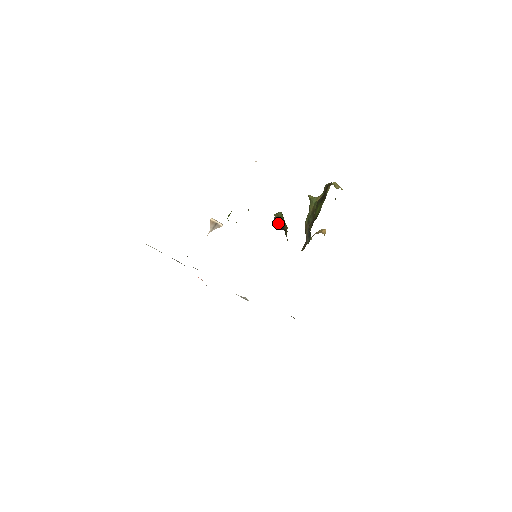
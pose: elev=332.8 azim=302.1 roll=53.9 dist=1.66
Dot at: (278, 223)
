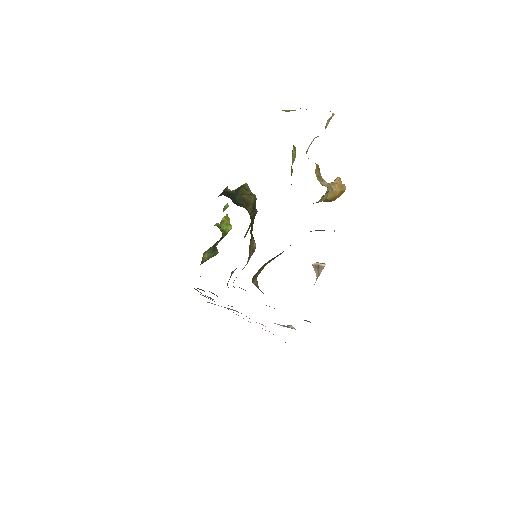
Dot at: occluded
